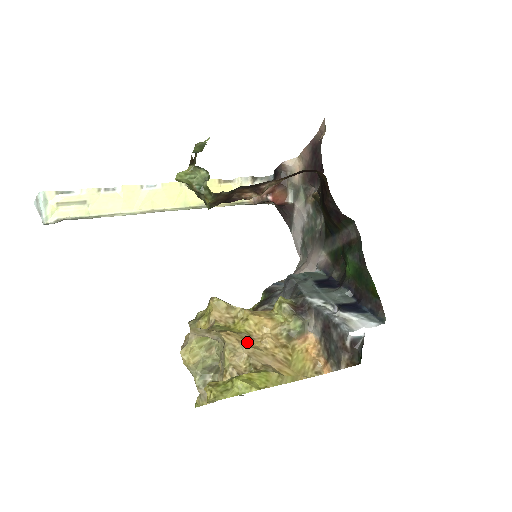
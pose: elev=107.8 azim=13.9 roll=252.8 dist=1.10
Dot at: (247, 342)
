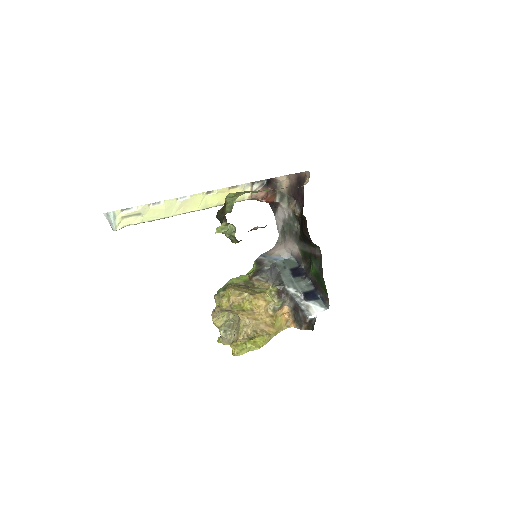
Dot at: (252, 317)
